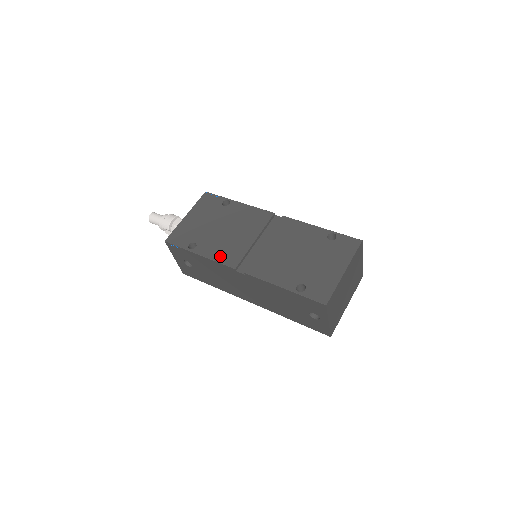
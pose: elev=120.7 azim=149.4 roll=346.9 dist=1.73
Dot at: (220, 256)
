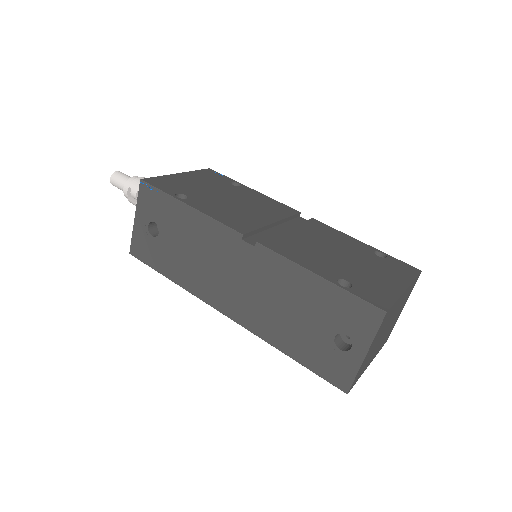
Dot at: (222, 217)
